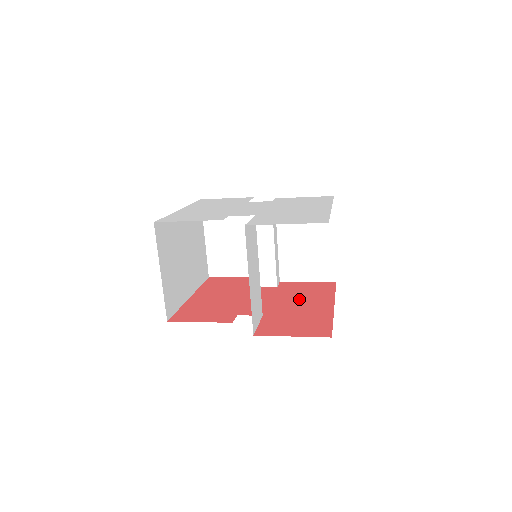
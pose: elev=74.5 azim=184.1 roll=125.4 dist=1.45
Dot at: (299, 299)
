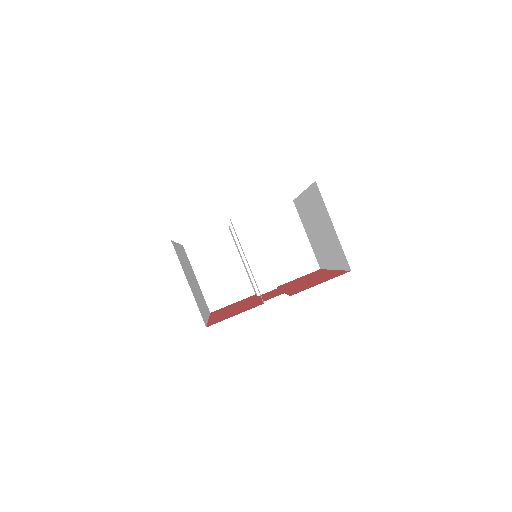
Dot at: (302, 281)
